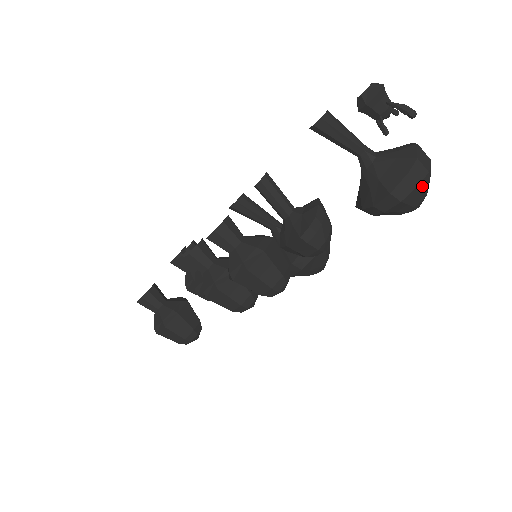
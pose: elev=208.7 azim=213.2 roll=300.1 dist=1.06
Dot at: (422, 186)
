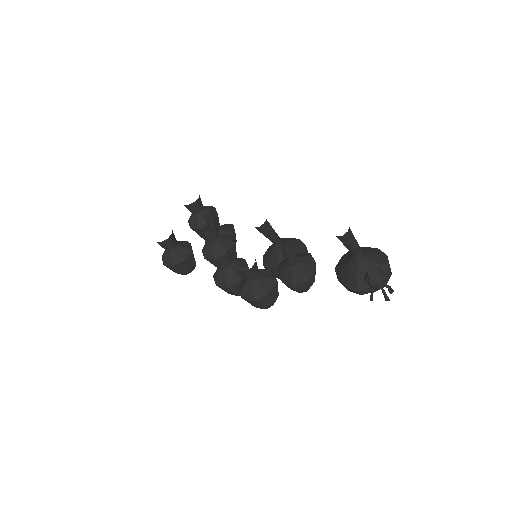
Dot at: occluded
